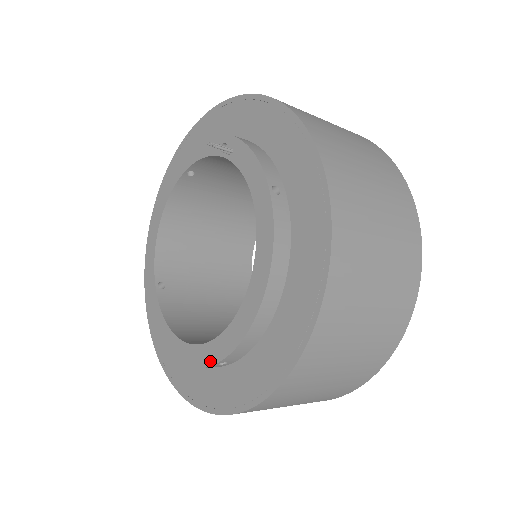
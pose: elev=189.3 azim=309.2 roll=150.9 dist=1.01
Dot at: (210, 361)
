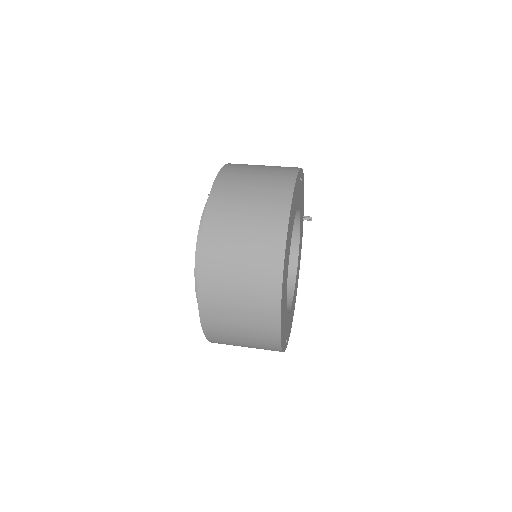
Dot at: occluded
